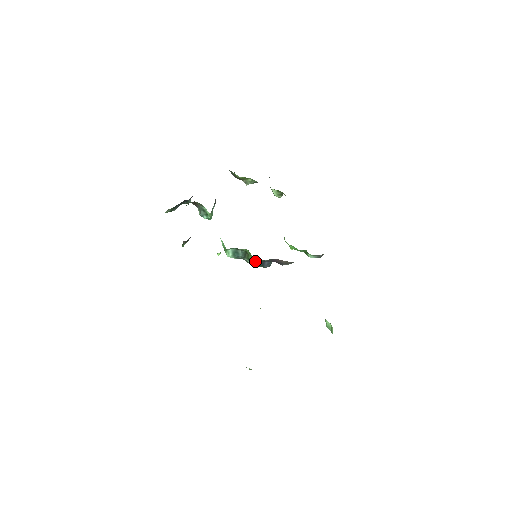
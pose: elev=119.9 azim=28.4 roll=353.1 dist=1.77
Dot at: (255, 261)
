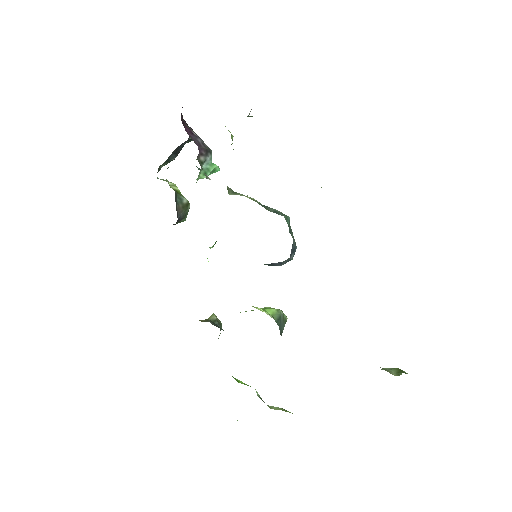
Dot at: occluded
